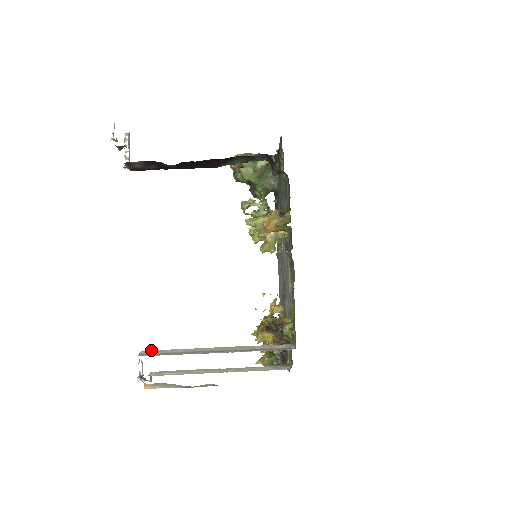
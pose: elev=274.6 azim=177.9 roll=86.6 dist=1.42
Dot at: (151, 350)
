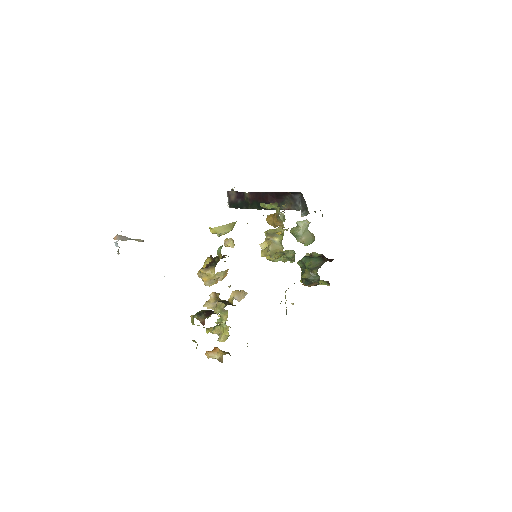
Dot at: occluded
